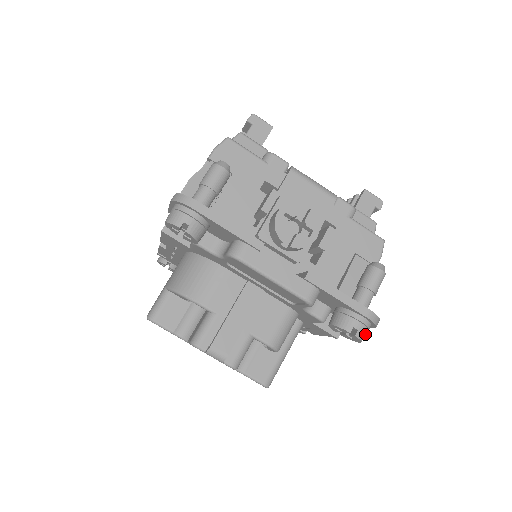
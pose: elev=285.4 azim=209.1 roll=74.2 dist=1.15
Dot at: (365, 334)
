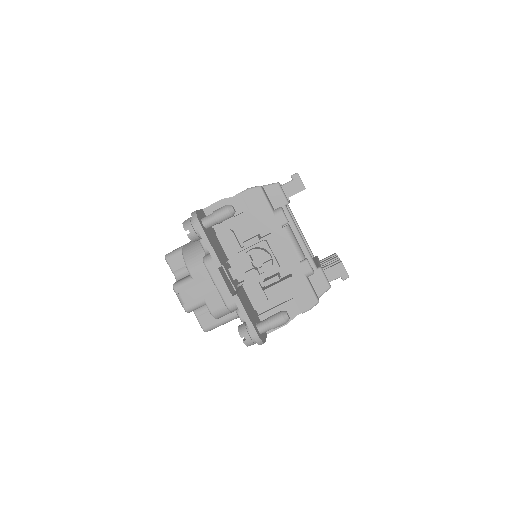
Dot at: (251, 344)
